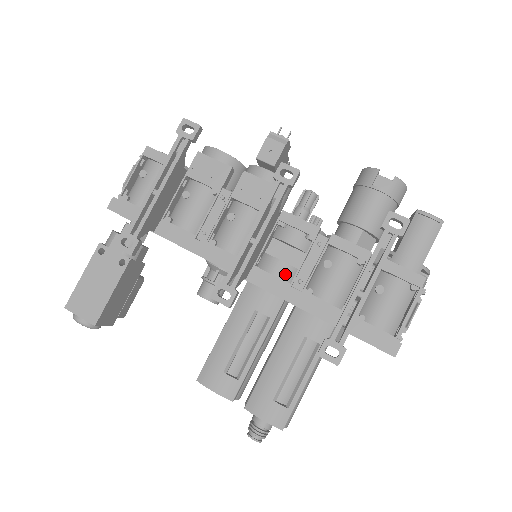
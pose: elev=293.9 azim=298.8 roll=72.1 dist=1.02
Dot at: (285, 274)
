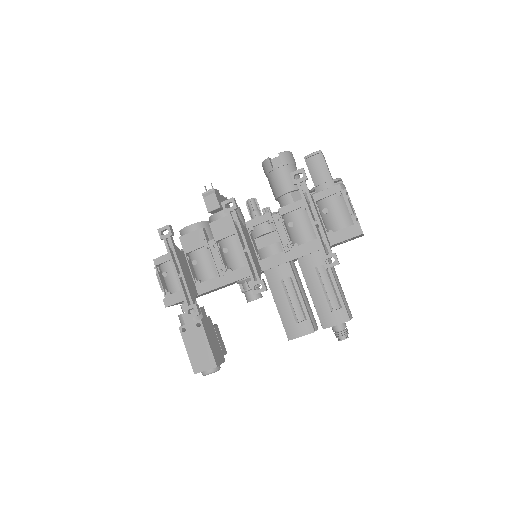
Dot at: (277, 250)
